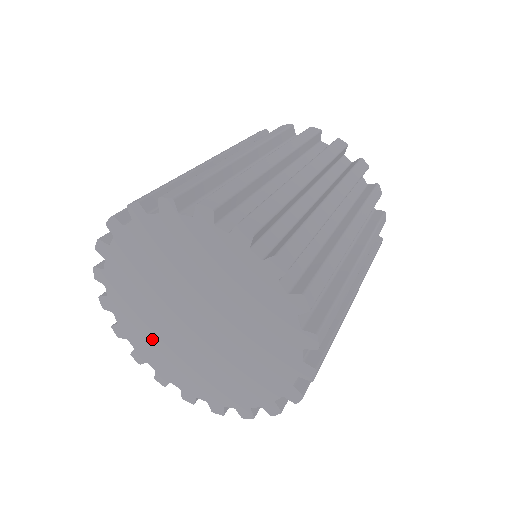
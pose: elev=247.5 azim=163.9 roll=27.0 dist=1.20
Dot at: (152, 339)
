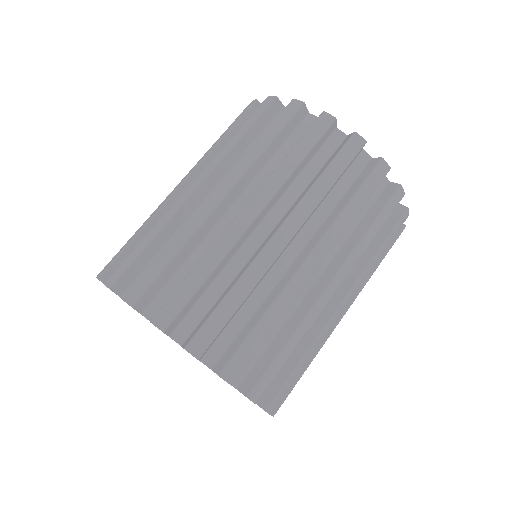
Dot at: occluded
